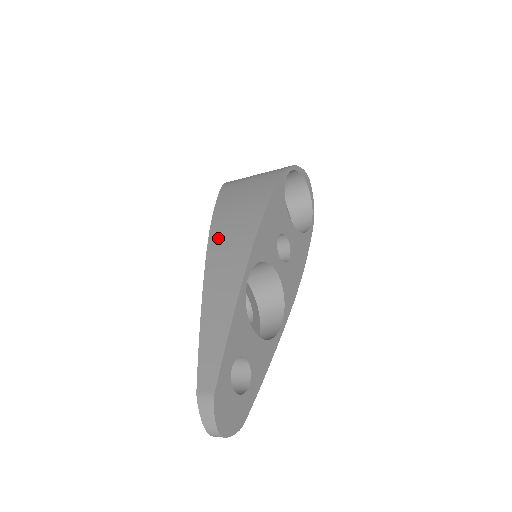
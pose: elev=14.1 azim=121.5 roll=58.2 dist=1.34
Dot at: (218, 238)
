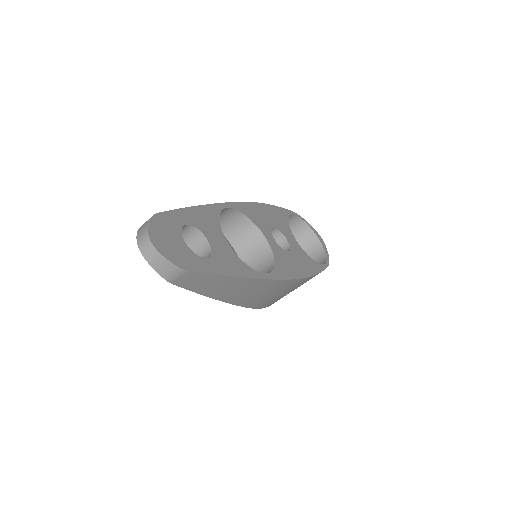
Dot at: occluded
